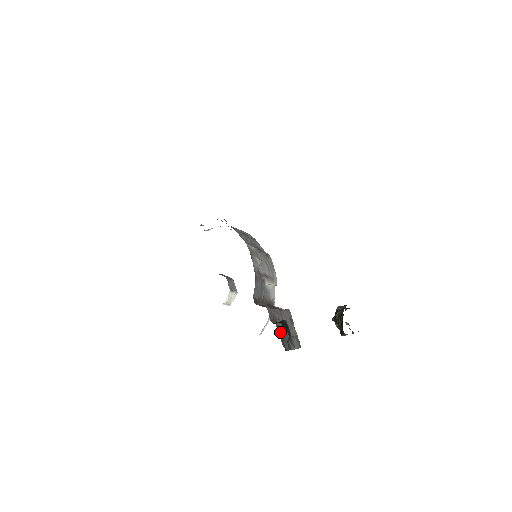
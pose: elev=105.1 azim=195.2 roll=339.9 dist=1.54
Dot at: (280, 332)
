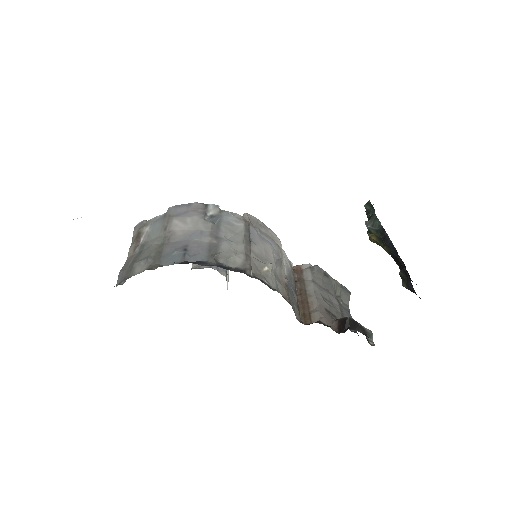
Dot at: (338, 317)
